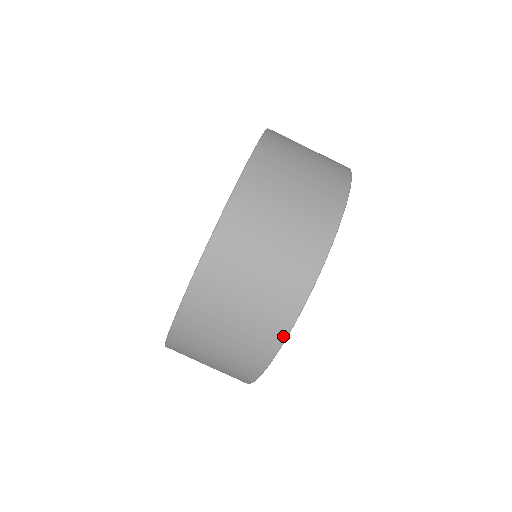
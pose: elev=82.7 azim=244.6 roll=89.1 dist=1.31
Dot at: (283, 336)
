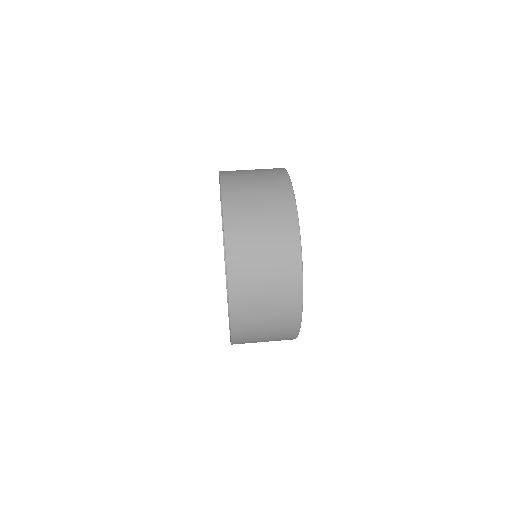
Dot at: (294, 205)
